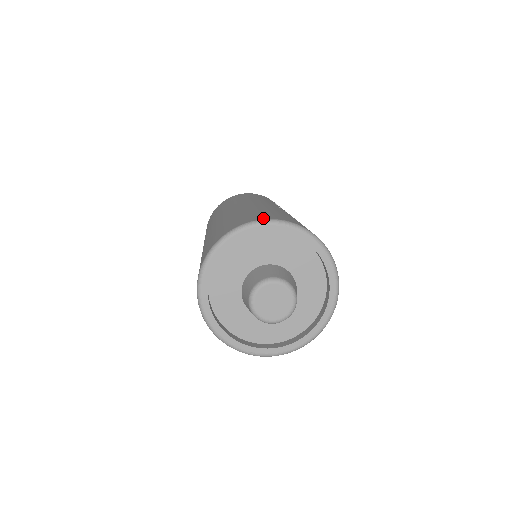
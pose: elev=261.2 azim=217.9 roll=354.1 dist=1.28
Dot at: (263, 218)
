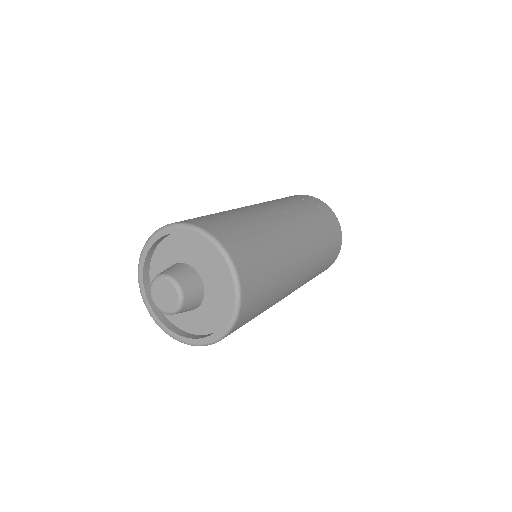
Dot at: (172, 223)
